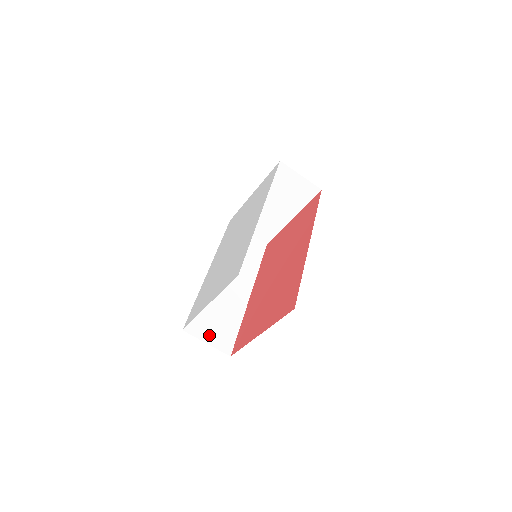
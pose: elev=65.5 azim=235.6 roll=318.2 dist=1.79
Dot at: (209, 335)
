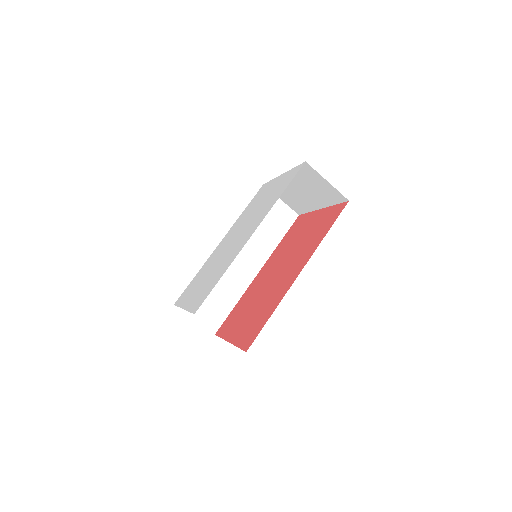
Dot at: (199, 312)
